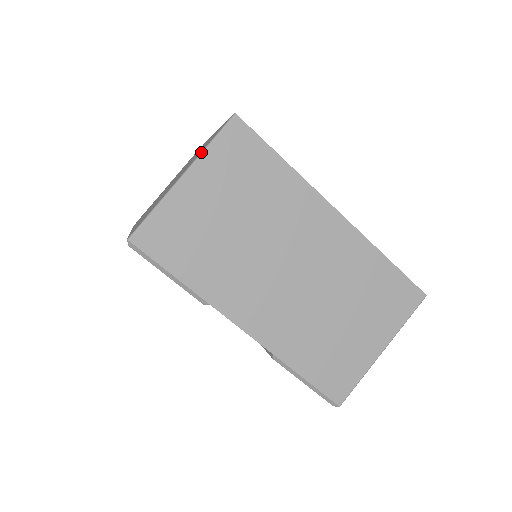
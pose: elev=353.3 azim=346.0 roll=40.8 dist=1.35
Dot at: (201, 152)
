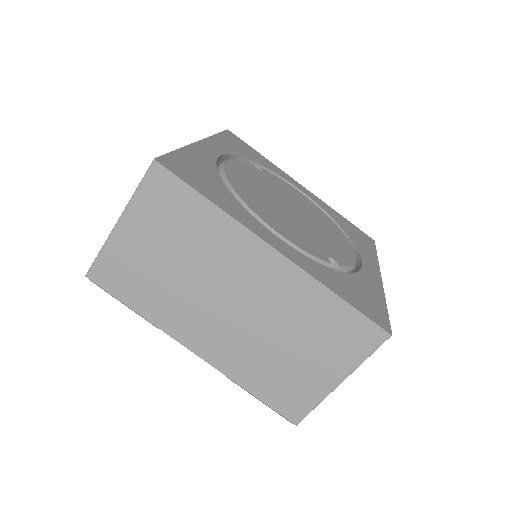
Dot at: (130, 199)
